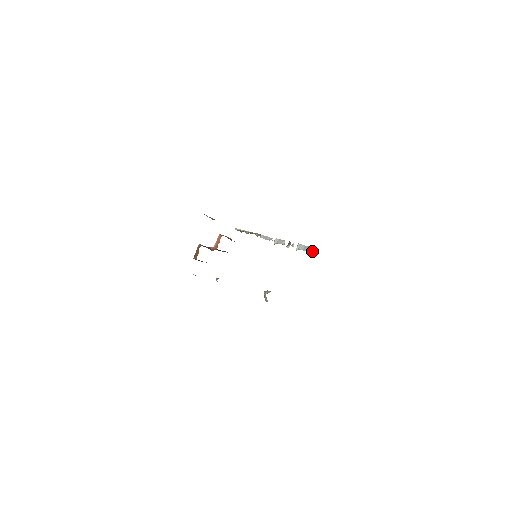
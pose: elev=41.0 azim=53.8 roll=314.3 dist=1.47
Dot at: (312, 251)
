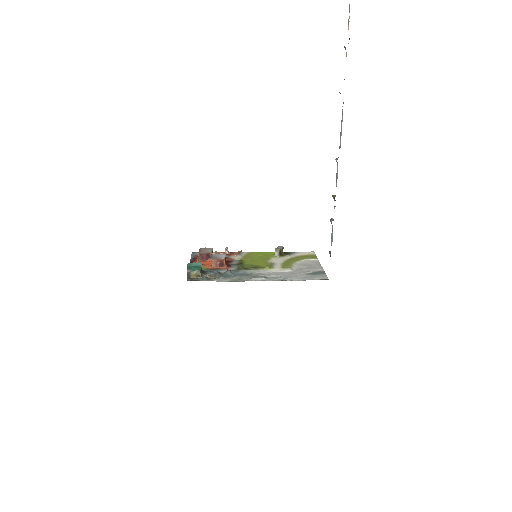
Dot at: (329, 253)
